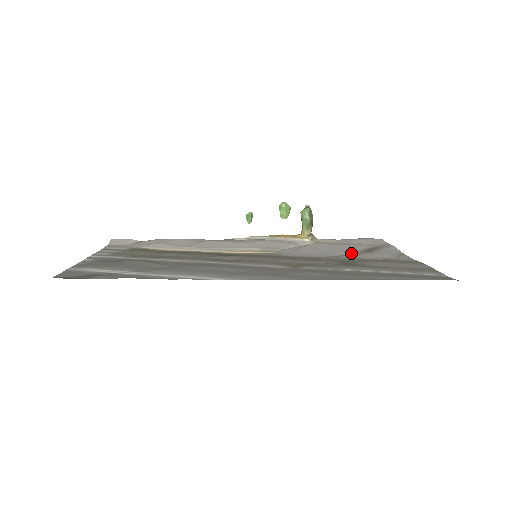
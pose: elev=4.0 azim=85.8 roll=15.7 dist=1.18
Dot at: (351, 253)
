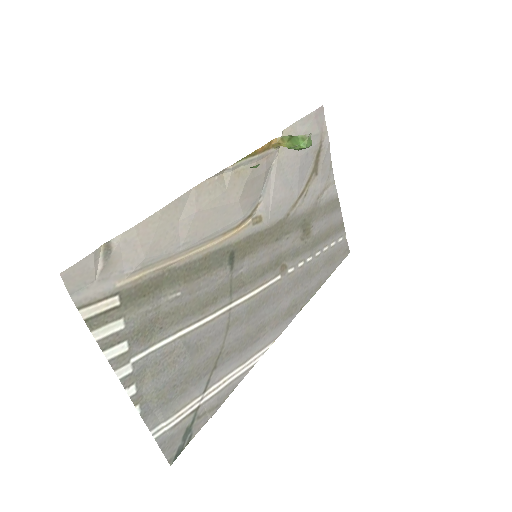
Dot at: (306, 183)
